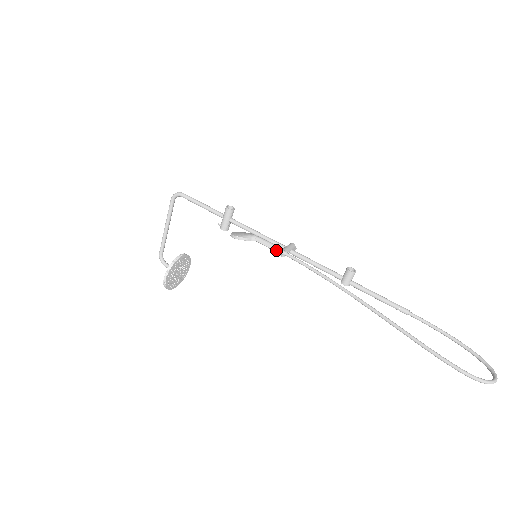
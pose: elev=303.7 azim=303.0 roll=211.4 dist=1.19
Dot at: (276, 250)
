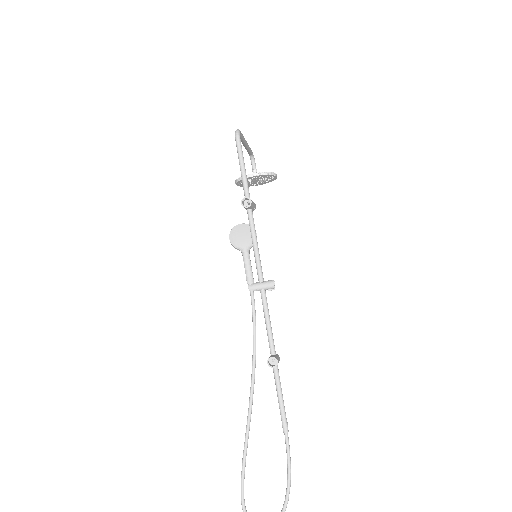
Dot at: (246, 280)
